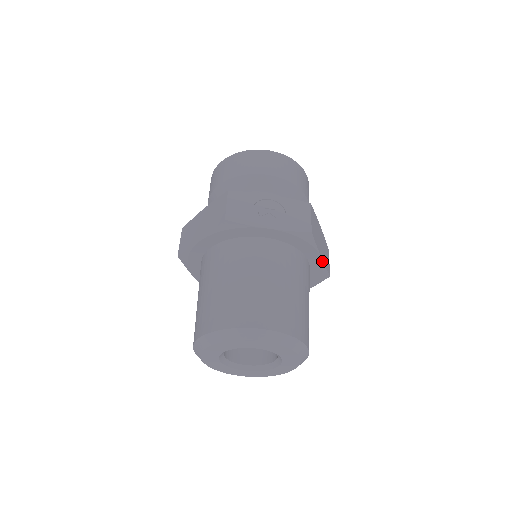
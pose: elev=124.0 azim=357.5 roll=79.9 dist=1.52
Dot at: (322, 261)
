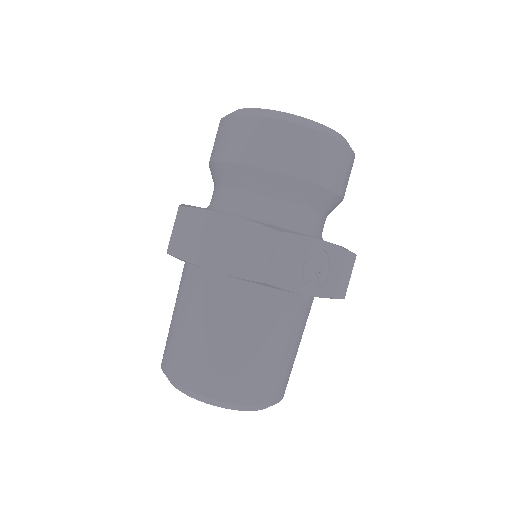
Dot at: occluded
